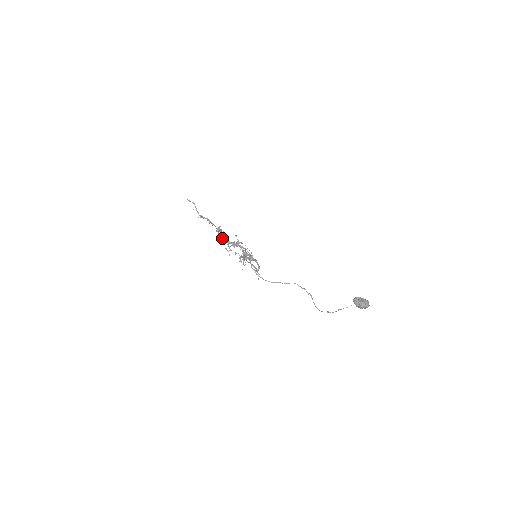
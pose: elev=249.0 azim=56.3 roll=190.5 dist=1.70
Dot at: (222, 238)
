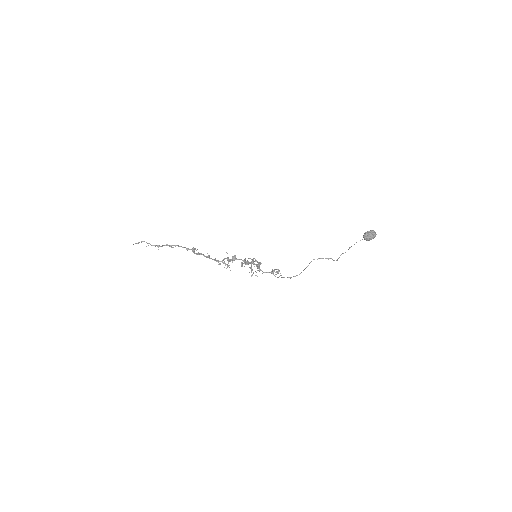
Dot at: occluded
